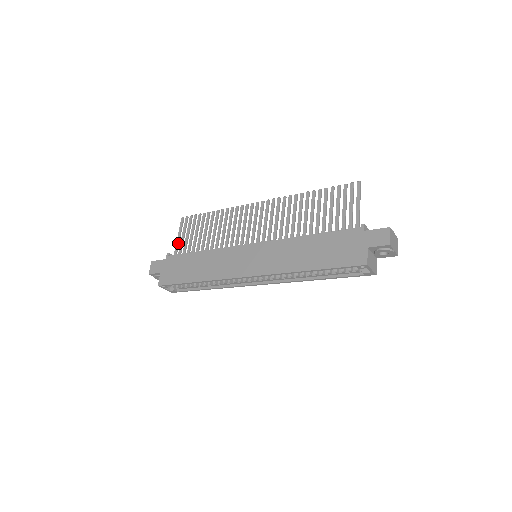
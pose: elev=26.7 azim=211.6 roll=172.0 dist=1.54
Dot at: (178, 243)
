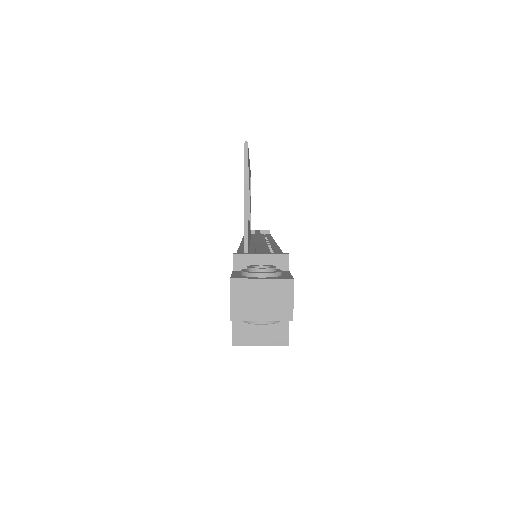
Dot at: occluded
